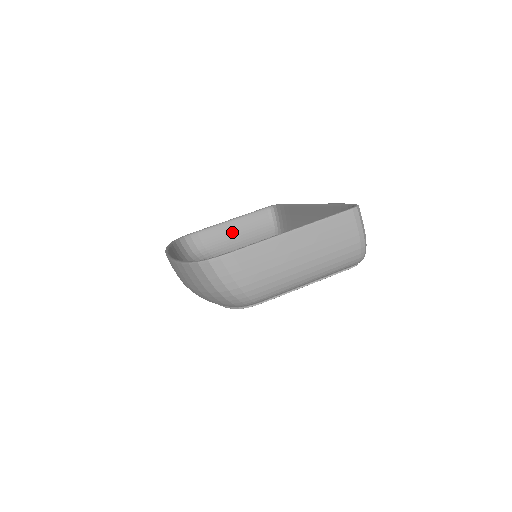
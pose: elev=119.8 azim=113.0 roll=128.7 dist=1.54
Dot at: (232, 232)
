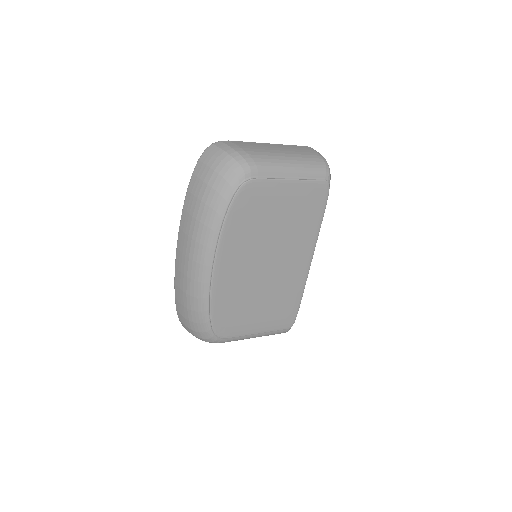
Dot at: occluded
